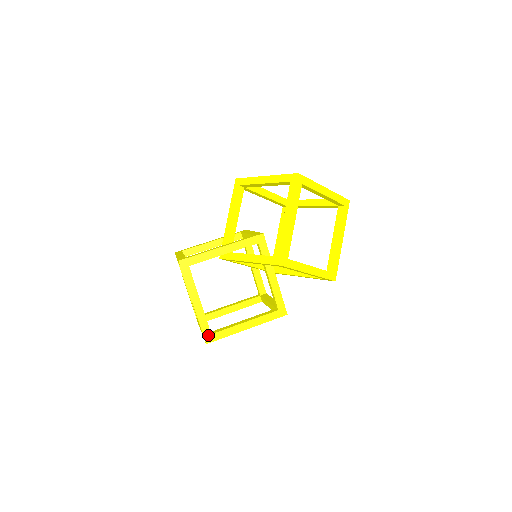
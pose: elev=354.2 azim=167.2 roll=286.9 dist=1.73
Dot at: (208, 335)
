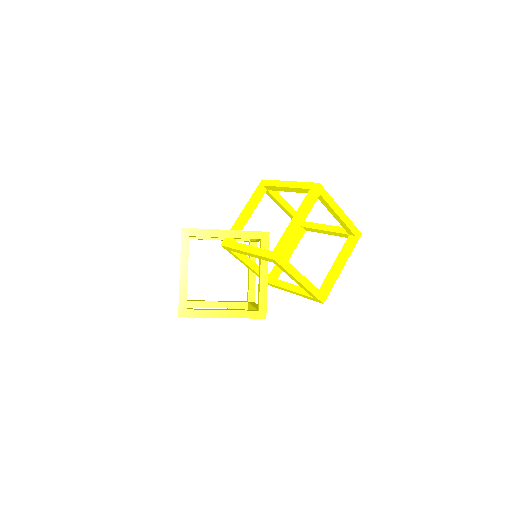
Dot at: (183, 309)
